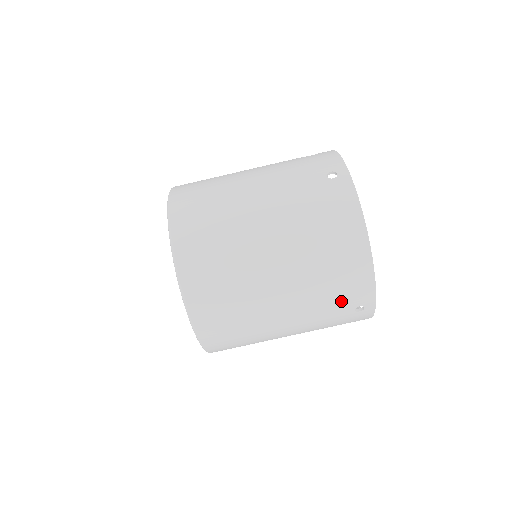
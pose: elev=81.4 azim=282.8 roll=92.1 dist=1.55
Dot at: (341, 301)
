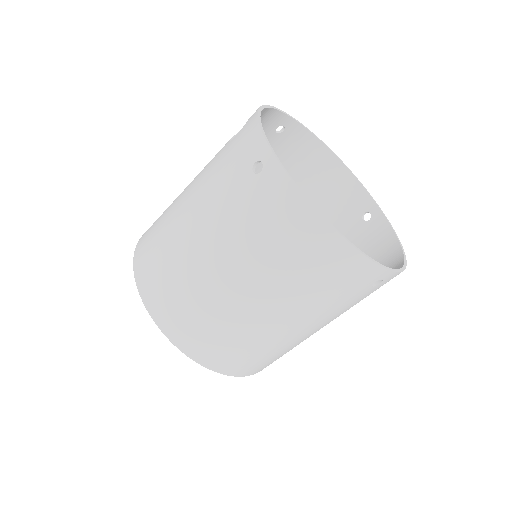
Dot at: (348, 292)
